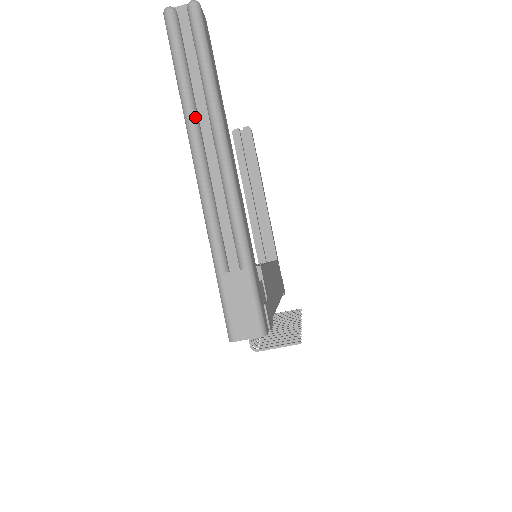
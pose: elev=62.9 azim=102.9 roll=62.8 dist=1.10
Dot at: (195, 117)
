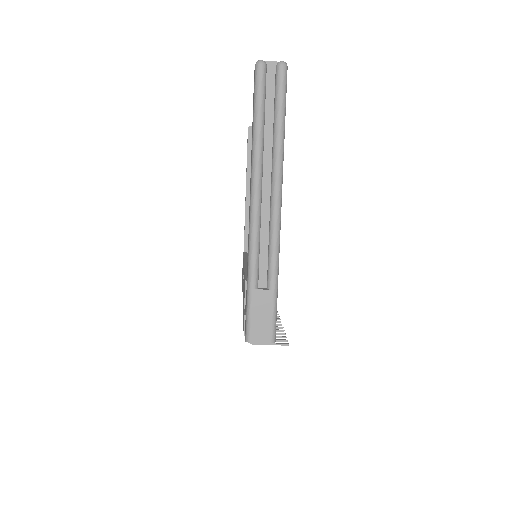
Dot at: (261, 160)
